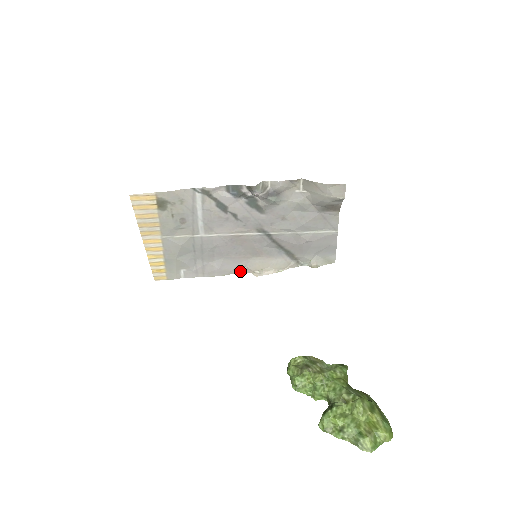
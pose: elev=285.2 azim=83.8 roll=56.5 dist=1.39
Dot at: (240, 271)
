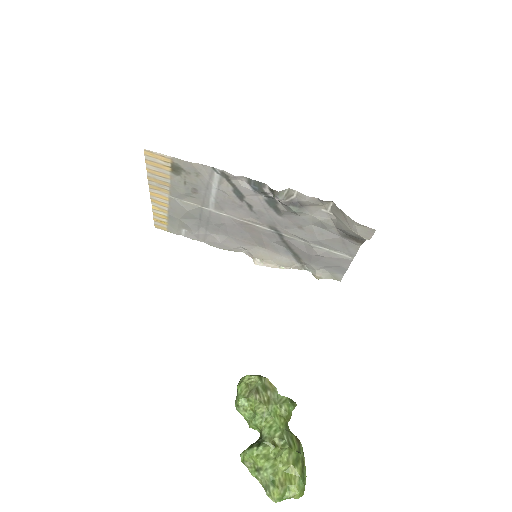
Dot at: (242, 251)
